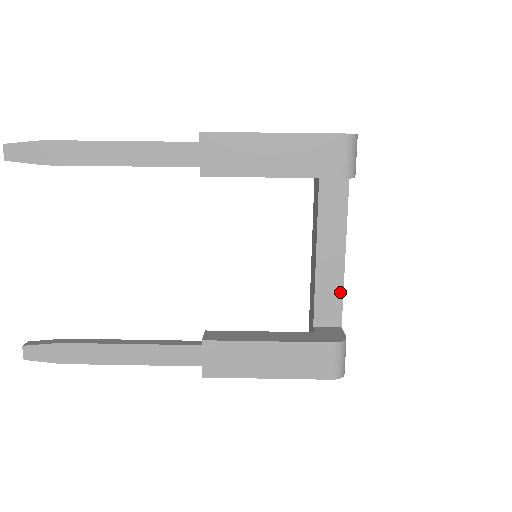
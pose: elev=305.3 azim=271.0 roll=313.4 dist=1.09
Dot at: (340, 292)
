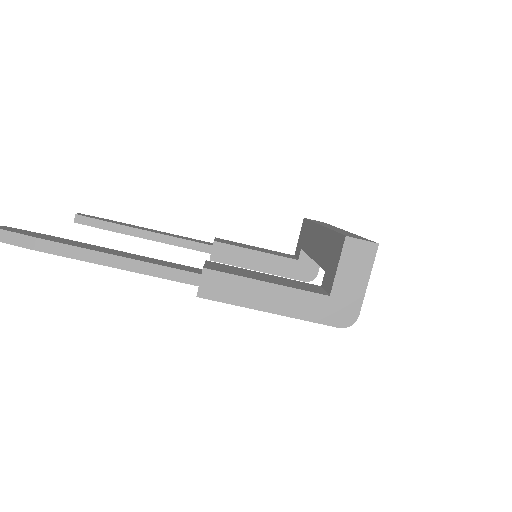
Dot at: occluded
